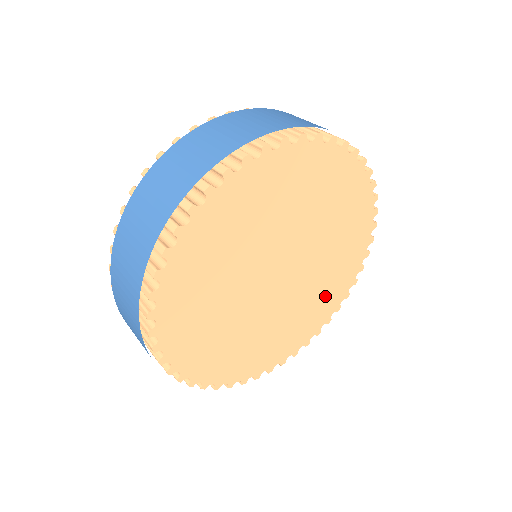
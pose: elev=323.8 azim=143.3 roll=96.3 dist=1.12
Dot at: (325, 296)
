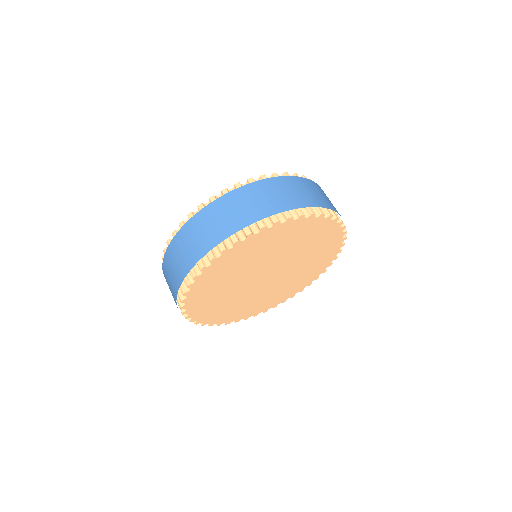
Dot at: (313, 266)
